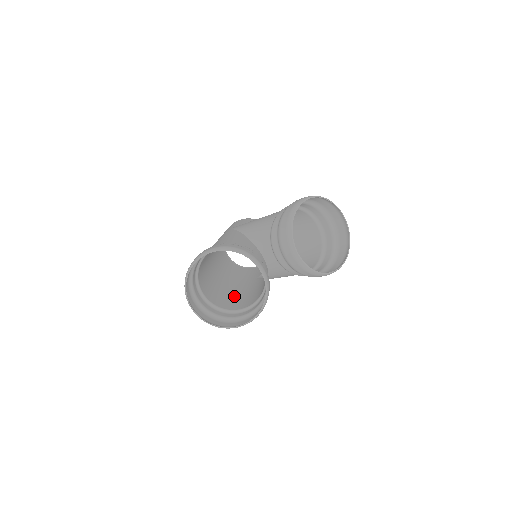
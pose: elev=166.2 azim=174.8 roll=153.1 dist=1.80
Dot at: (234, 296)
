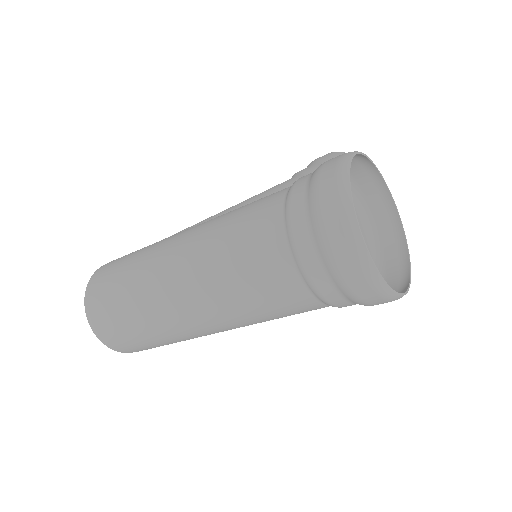
Dot at: (264, 318)
